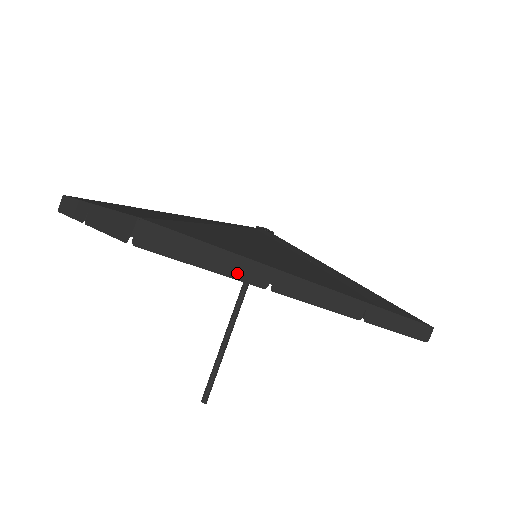
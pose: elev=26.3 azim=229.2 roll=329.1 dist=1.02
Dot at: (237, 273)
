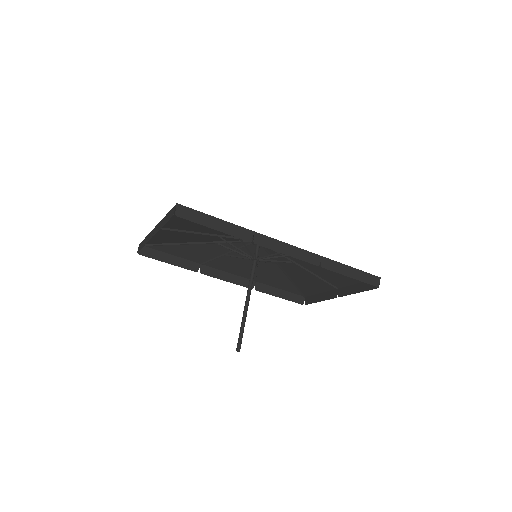
Dot at: (232, 232)
